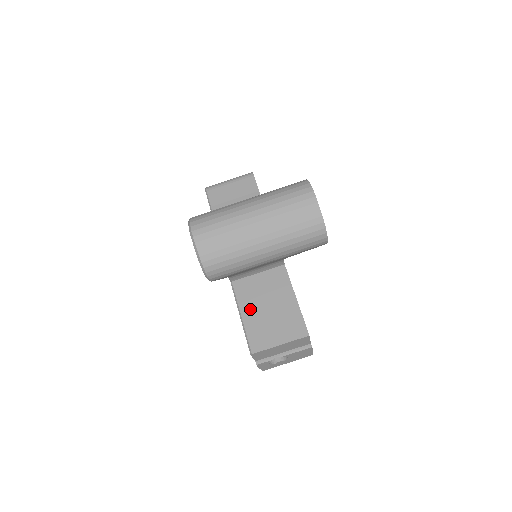
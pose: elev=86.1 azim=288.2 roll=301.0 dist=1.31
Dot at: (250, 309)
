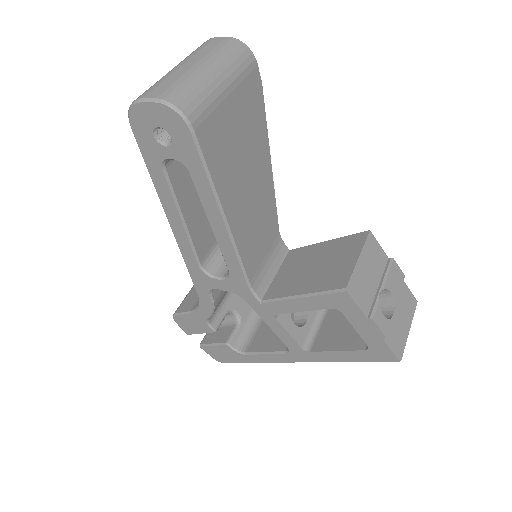
Dot at: (300, 285)
